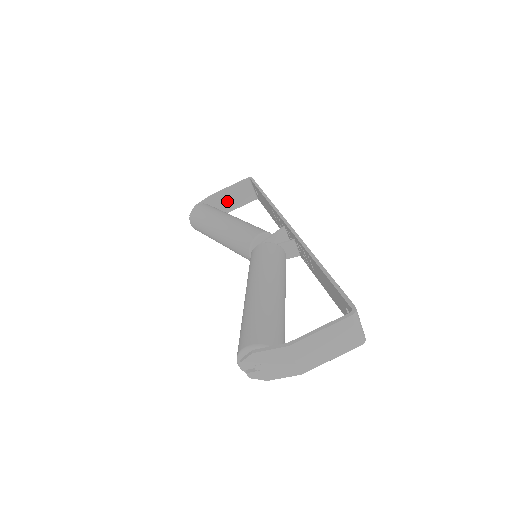
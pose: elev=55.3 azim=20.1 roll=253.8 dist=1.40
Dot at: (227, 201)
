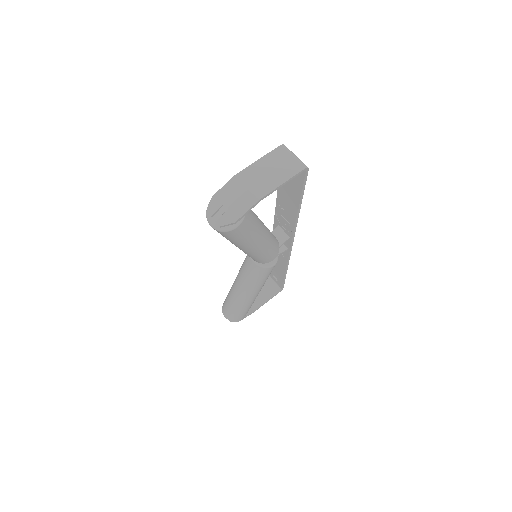
Dot at: occluded
